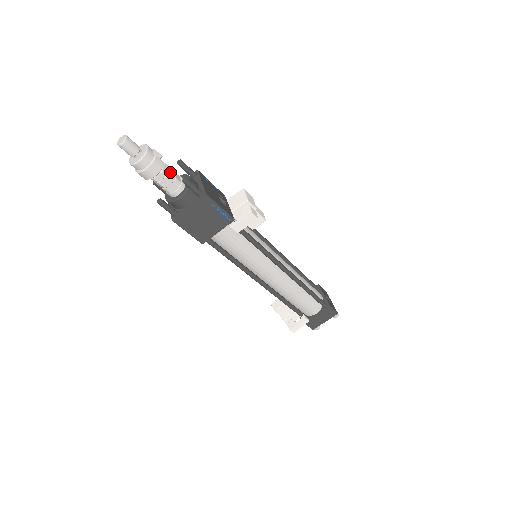
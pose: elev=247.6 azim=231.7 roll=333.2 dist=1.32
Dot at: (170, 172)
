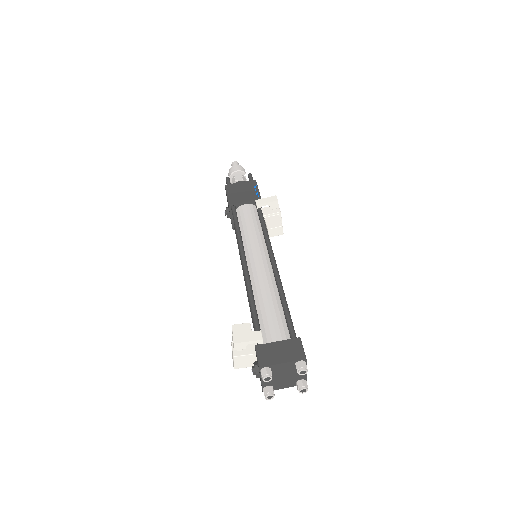
Dot at: (245, 180)
